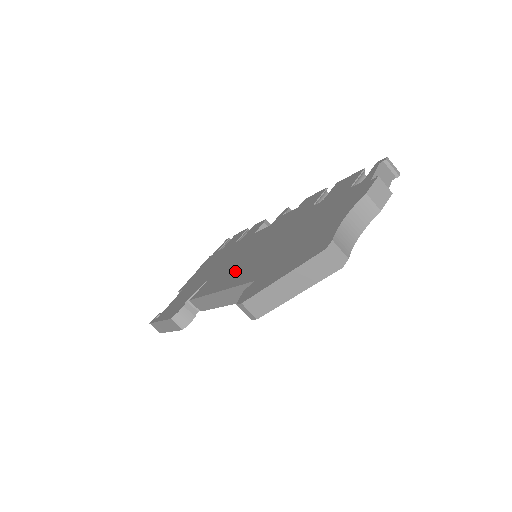
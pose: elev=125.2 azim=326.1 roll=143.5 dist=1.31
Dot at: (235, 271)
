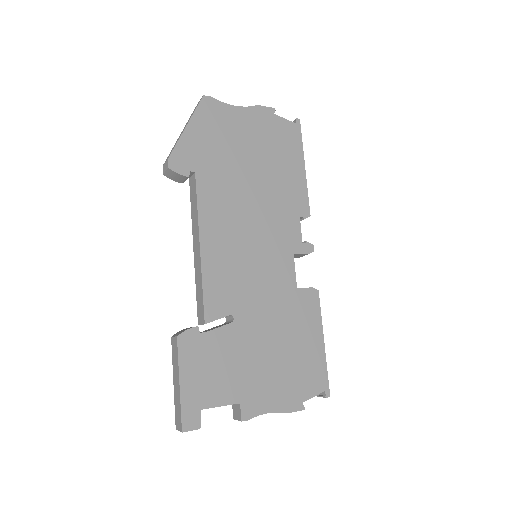
Dot at: occluded
